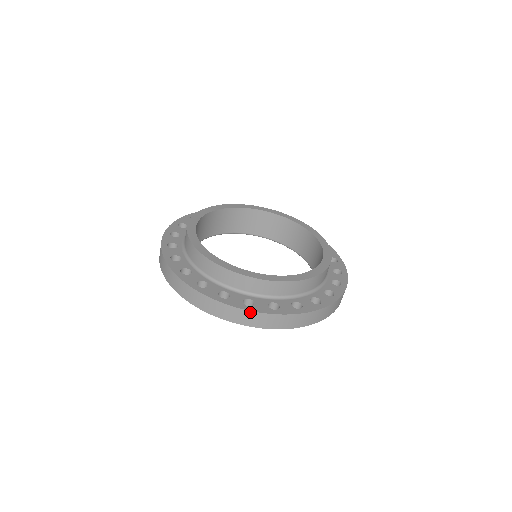
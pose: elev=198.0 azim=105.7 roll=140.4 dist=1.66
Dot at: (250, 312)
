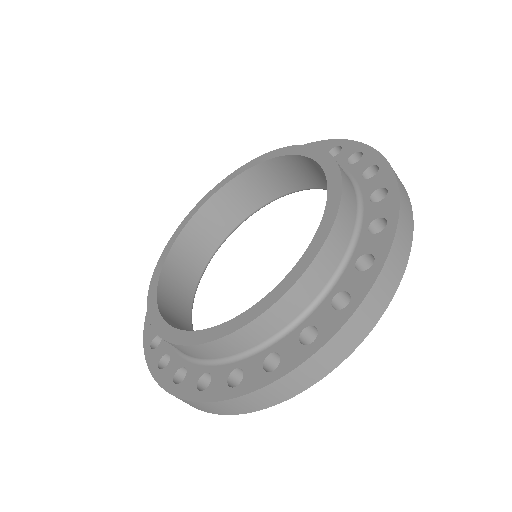
Dot at: (201, 403)
